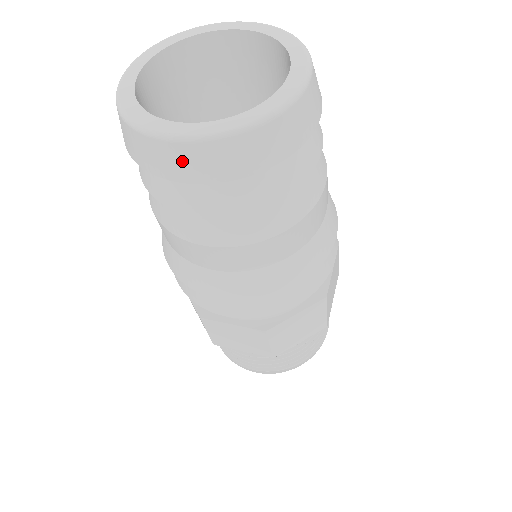
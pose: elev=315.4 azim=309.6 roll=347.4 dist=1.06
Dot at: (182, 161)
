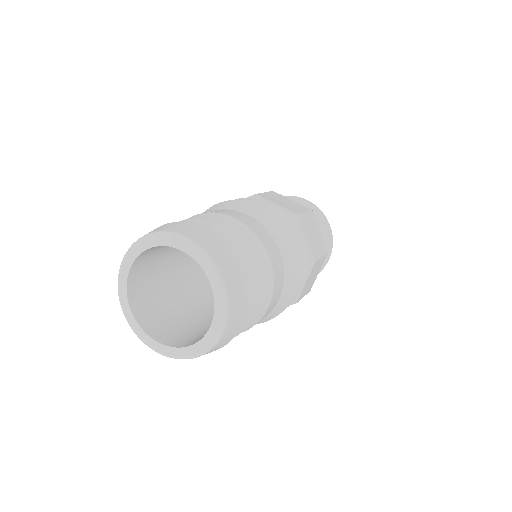
Dot at: occluded
